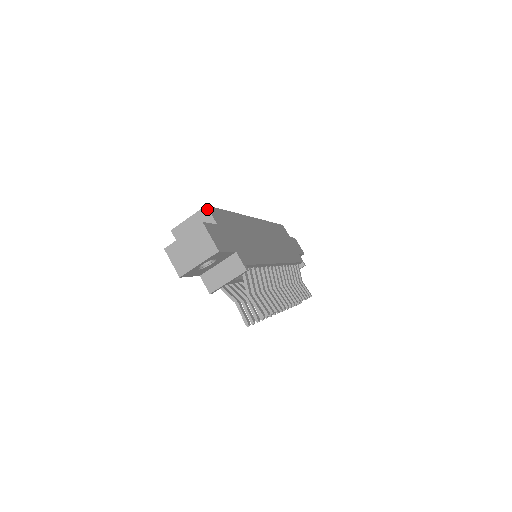
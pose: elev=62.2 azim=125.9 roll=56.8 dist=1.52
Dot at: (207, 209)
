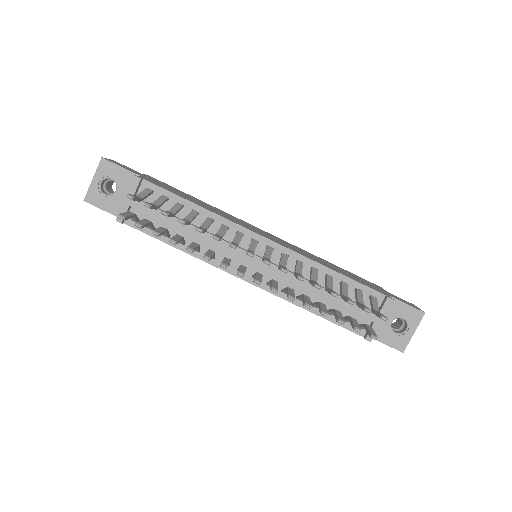
Dot at: occluded
